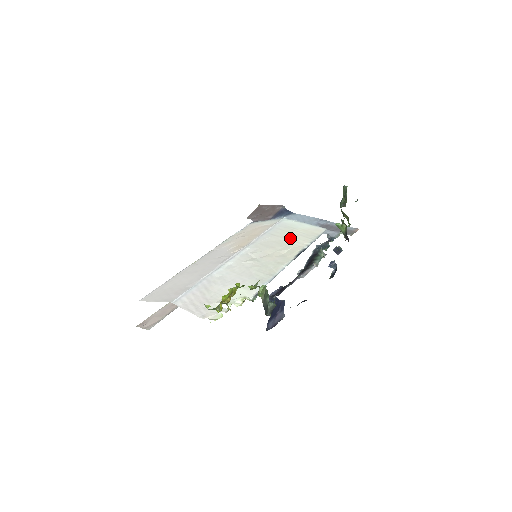
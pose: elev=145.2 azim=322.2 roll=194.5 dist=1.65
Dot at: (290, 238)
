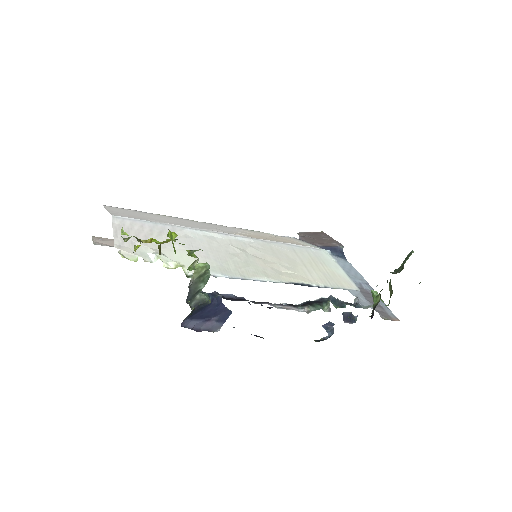
Dot at: (308, 266)
